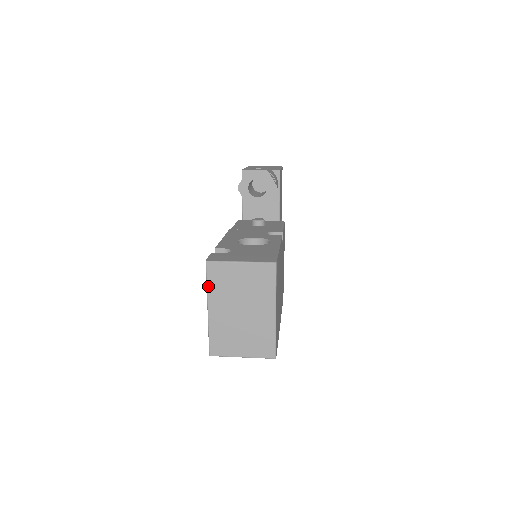
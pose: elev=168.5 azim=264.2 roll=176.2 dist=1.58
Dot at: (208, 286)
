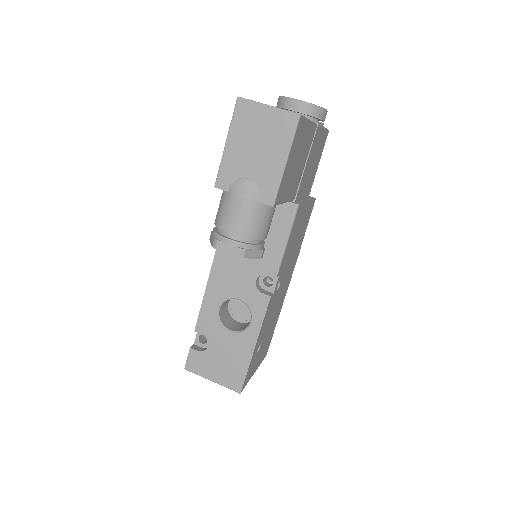
Dot at: occluded
